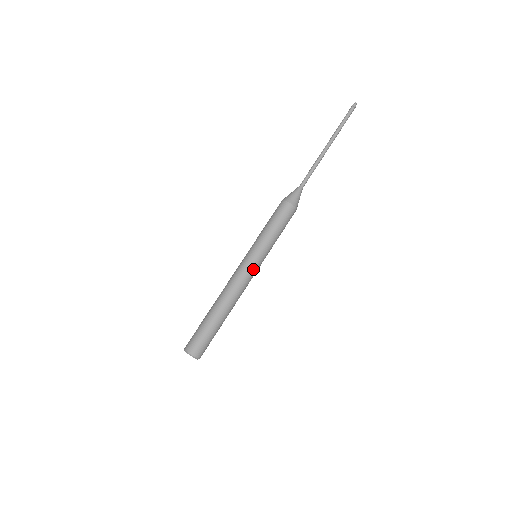
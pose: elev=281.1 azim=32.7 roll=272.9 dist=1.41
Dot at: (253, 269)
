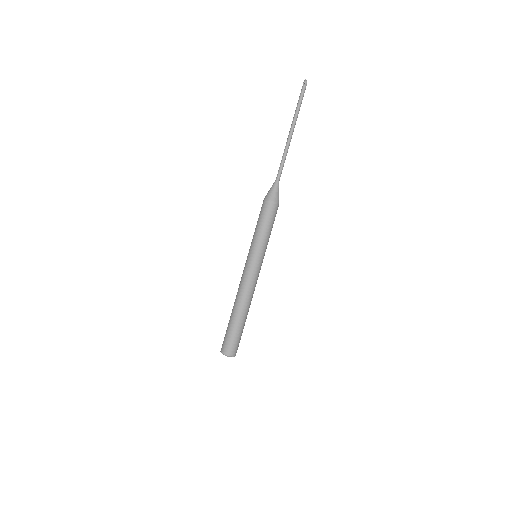
Dot at: (256, 269)
